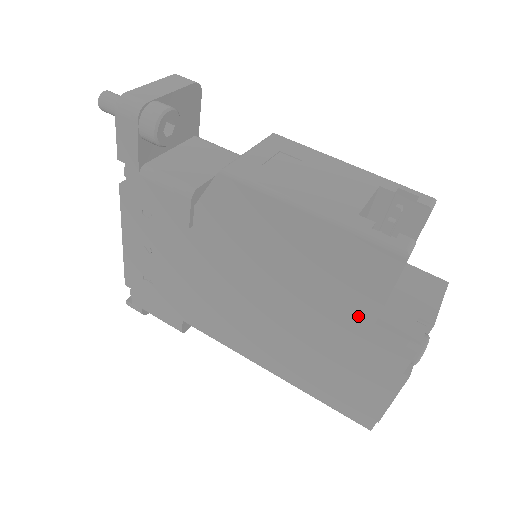
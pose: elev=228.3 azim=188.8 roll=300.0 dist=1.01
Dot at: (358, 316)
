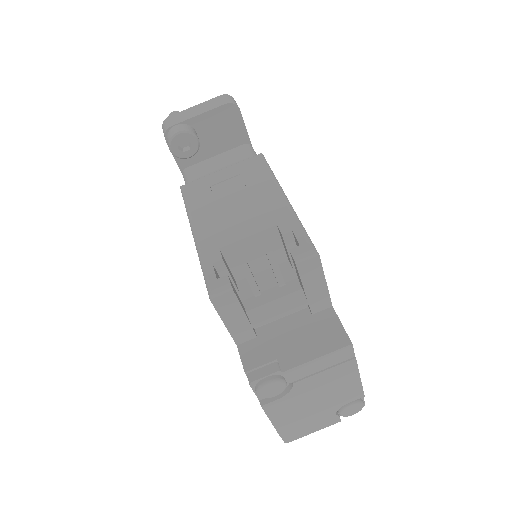
Dot at: occluded
